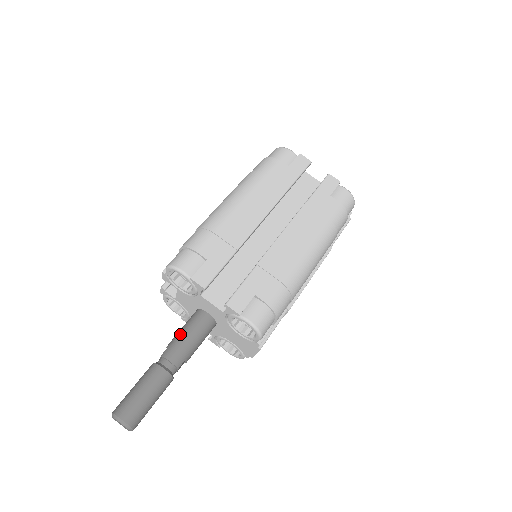
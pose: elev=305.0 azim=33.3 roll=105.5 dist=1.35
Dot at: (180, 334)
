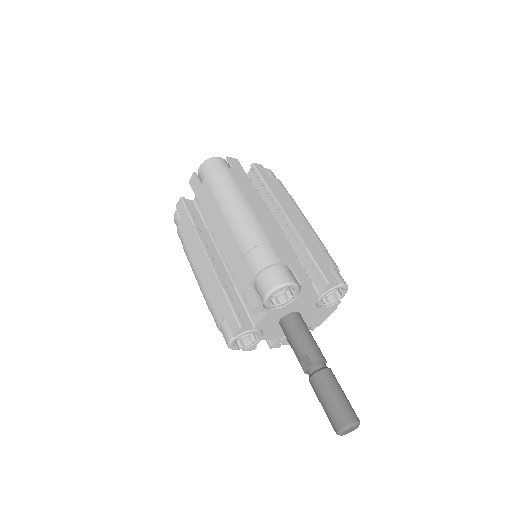
Dot at: (302, 340)
